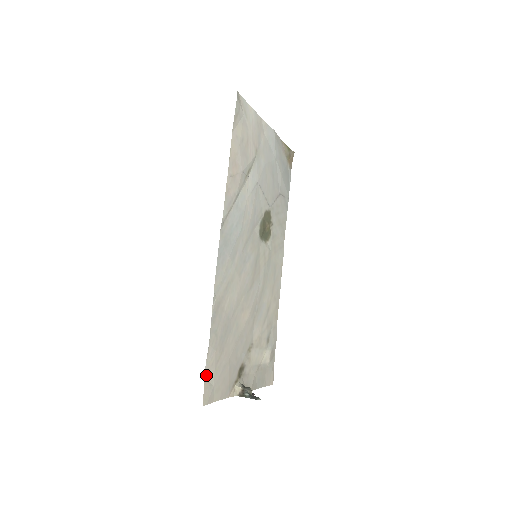
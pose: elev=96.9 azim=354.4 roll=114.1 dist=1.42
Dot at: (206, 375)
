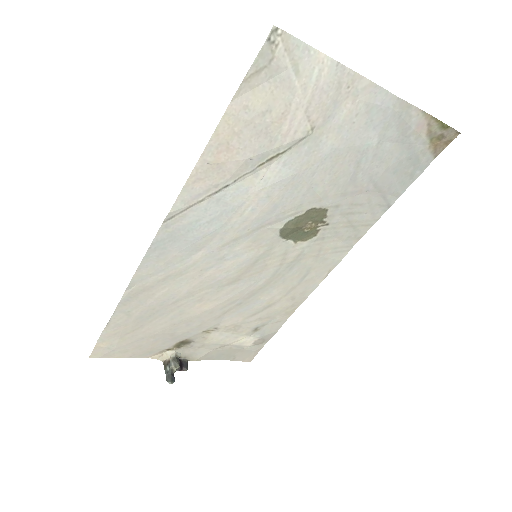
Dot at: (102, 339)
